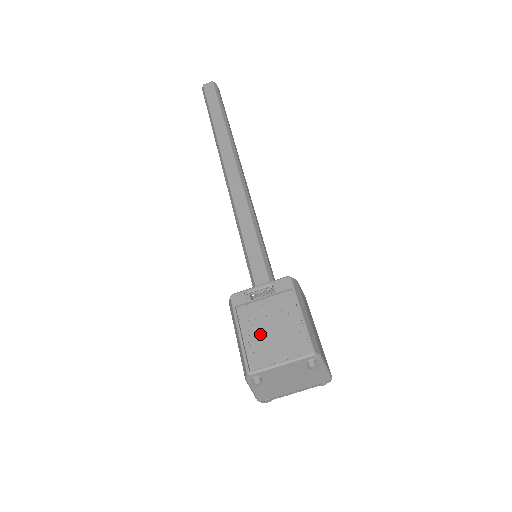
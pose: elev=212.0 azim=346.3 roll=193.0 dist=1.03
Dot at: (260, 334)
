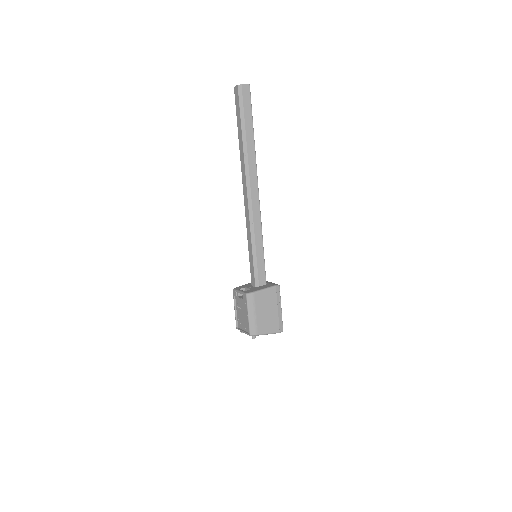
Dot at: (240, 314)
